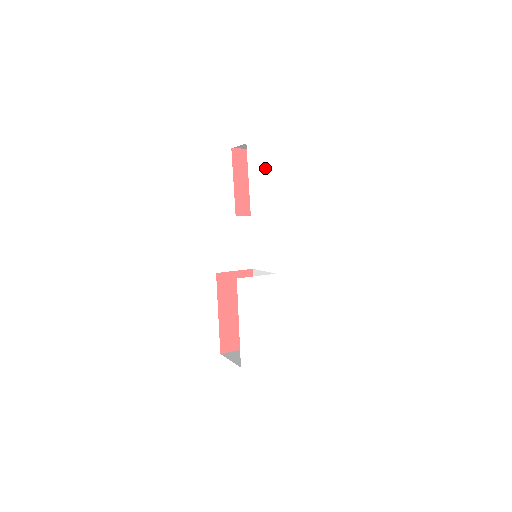
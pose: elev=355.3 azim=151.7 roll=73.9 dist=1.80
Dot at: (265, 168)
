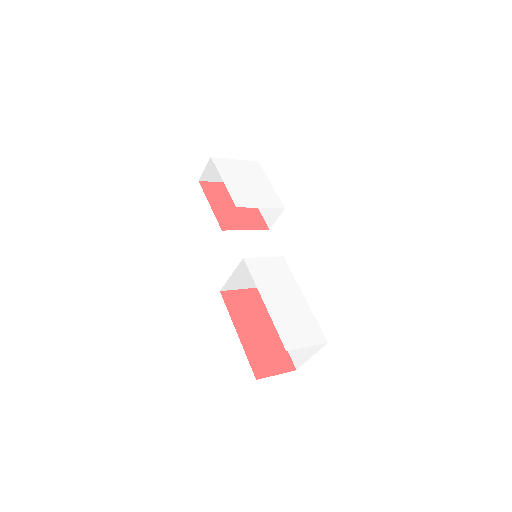
Dot at: (235, 174)
